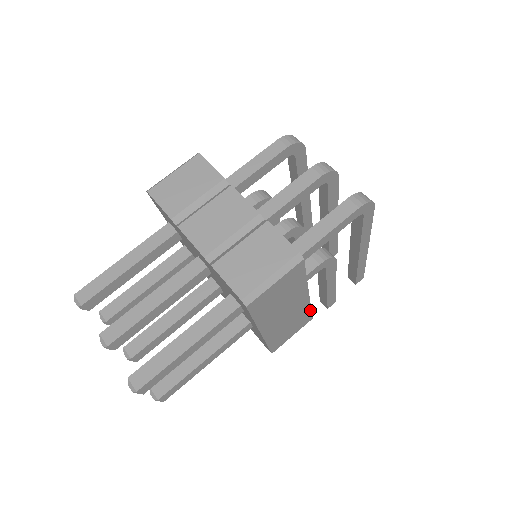
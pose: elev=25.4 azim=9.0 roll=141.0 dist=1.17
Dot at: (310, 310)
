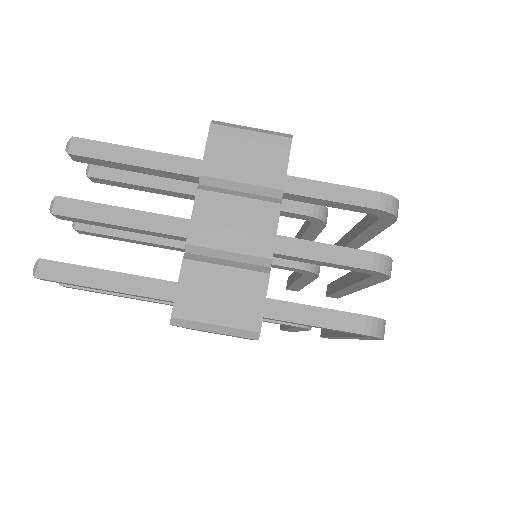
Dot at: (249, 339)
